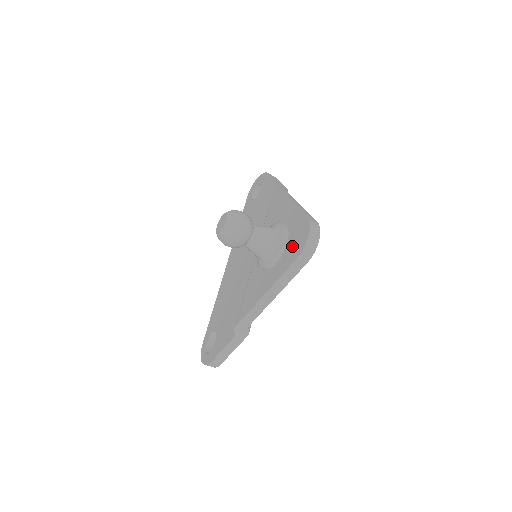
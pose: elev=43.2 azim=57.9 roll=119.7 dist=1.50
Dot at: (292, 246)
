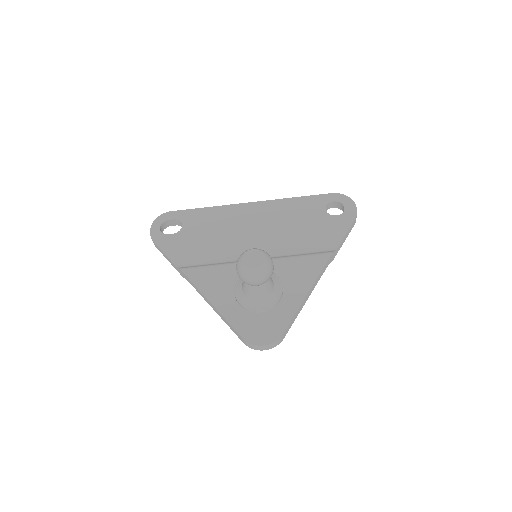
Dot at: (255, 324)
